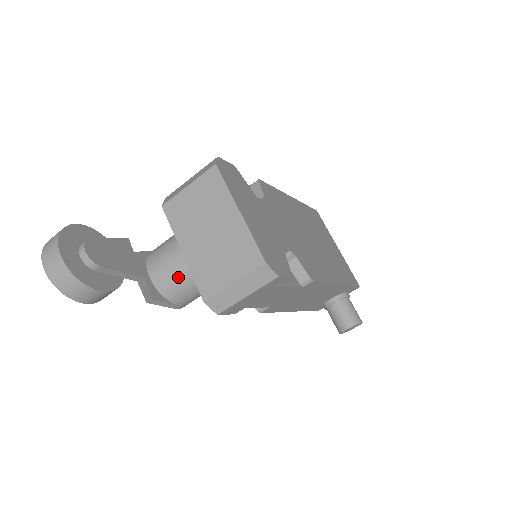
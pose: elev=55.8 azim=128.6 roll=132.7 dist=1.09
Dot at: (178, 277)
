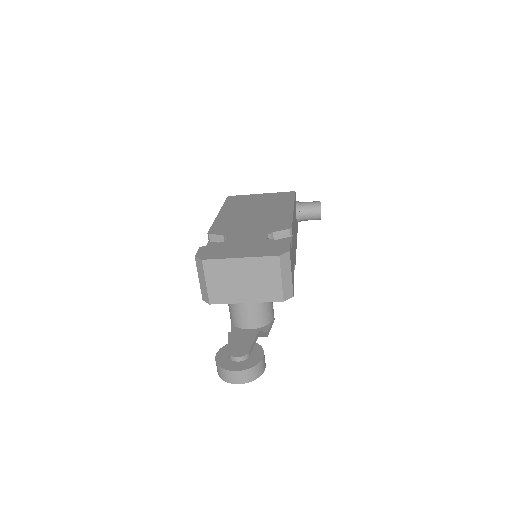
Dot at: (259, 311)
